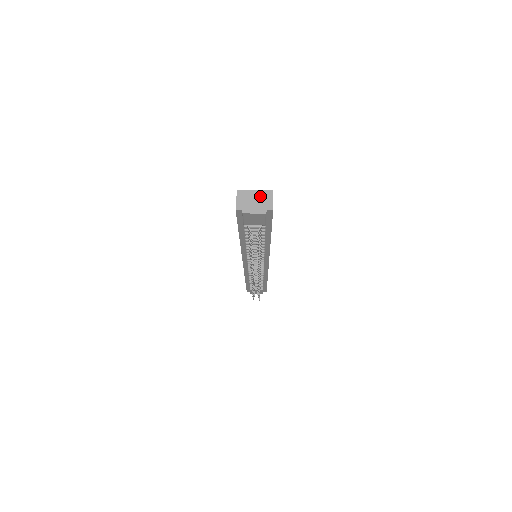
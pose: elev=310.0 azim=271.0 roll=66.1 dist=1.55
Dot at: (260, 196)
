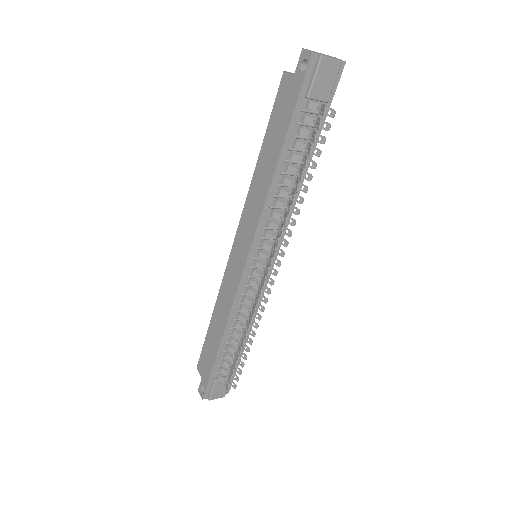
Dot at: (324, 54)
